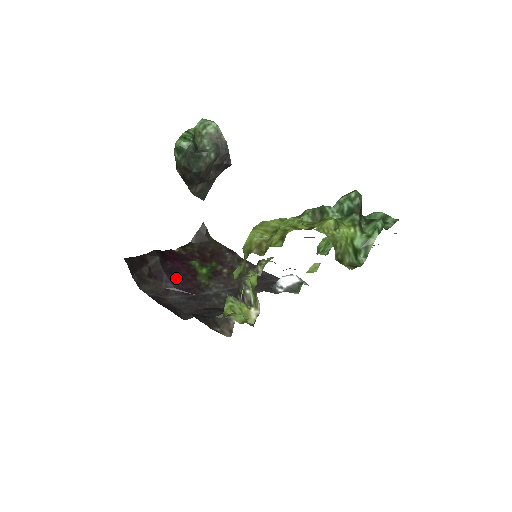
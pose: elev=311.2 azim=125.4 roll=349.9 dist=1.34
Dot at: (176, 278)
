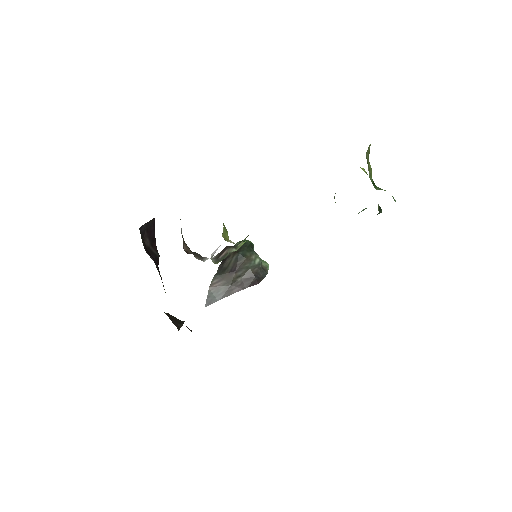
Dot at: occluded
